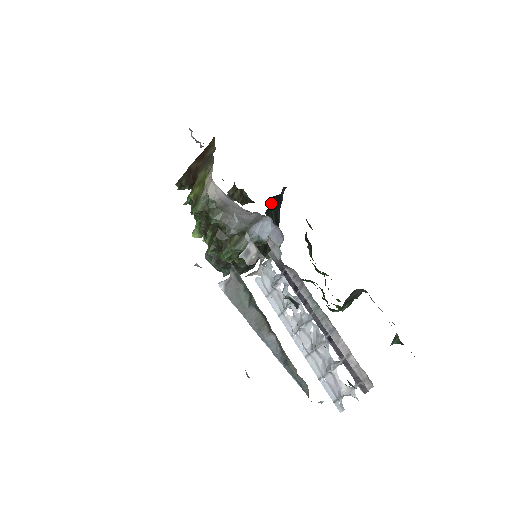
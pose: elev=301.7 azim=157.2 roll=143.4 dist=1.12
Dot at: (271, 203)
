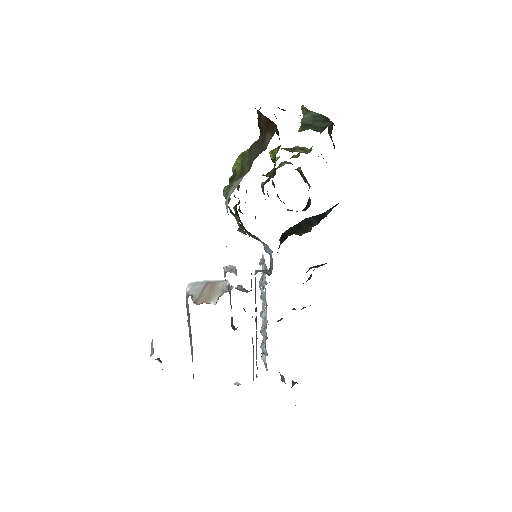
Dot at: (304, 219)
